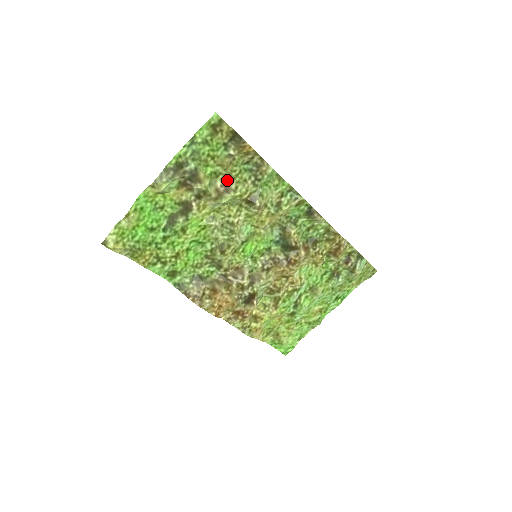
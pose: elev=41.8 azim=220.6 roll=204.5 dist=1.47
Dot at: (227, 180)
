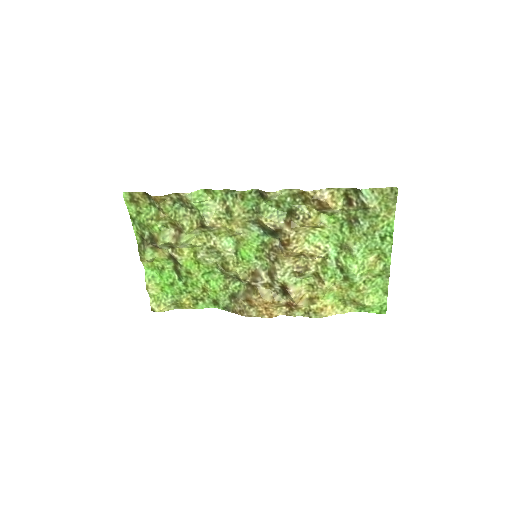
Dot at: (174, 224)
